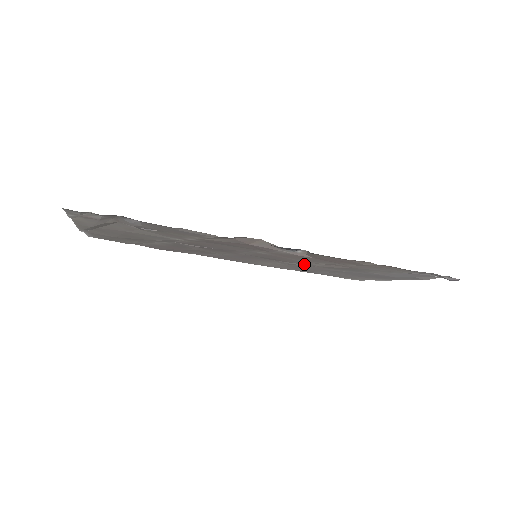
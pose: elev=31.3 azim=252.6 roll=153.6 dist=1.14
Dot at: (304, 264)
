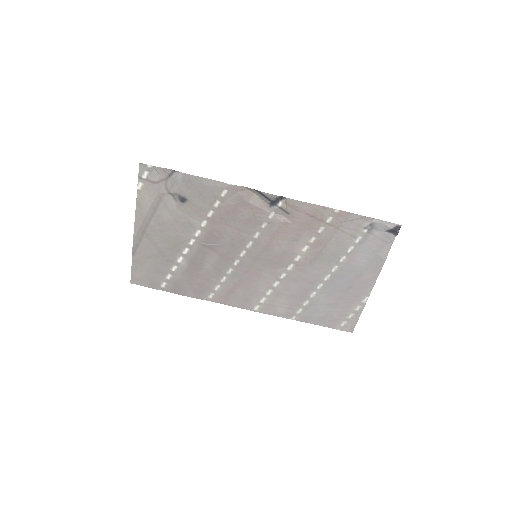
Dot at: (293, 265)
